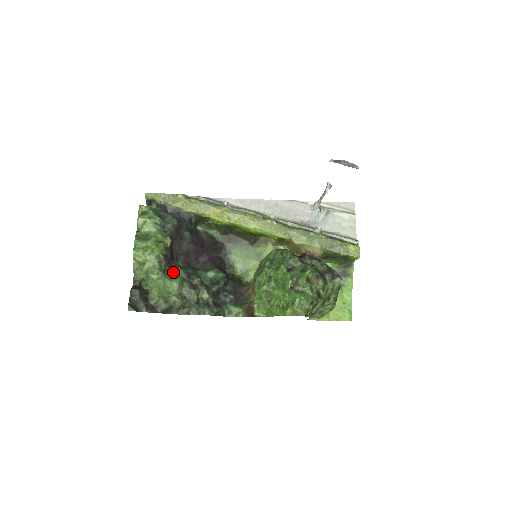
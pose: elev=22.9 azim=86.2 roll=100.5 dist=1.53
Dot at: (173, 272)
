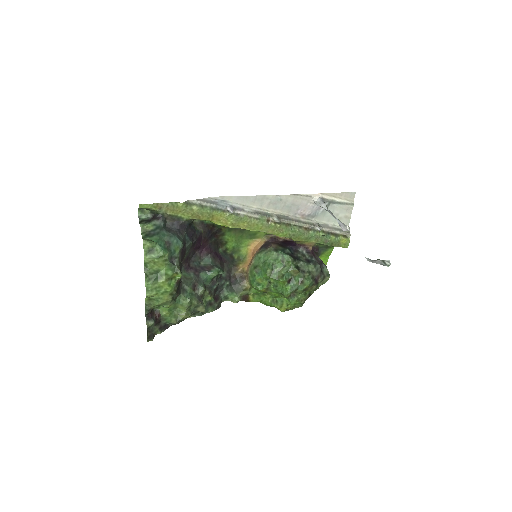
Dot at: (181, 292)
